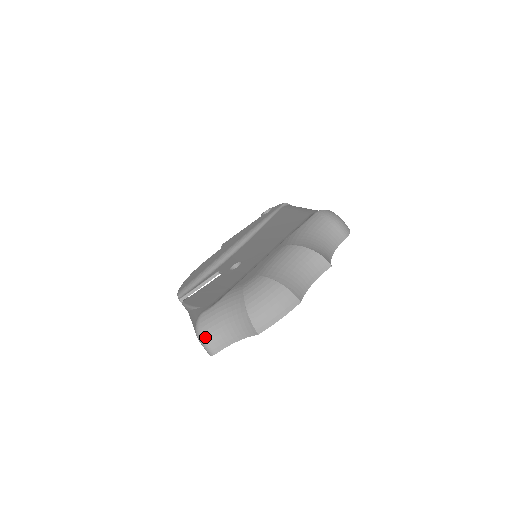
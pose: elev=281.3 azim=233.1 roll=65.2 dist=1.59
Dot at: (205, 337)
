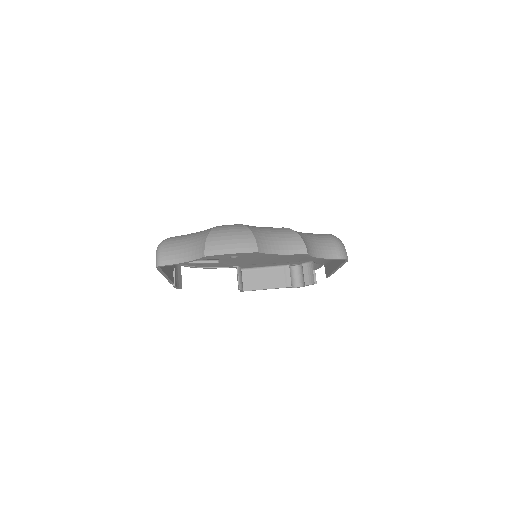
Dot at: (163, 248)
